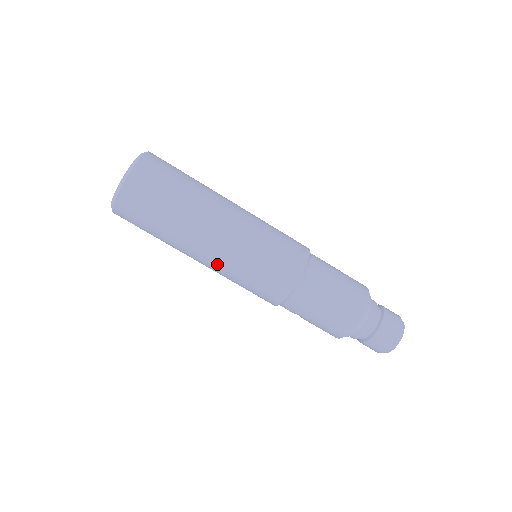
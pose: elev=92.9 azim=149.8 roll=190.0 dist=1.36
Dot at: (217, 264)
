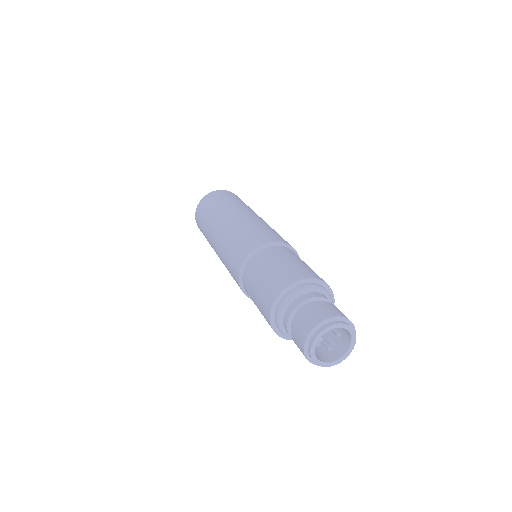
Dot at: (221, 236)
